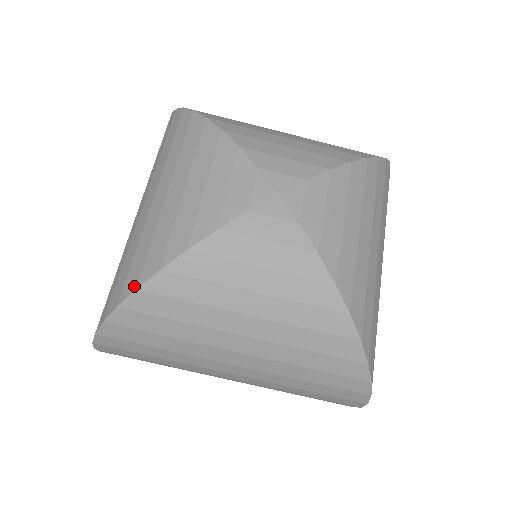
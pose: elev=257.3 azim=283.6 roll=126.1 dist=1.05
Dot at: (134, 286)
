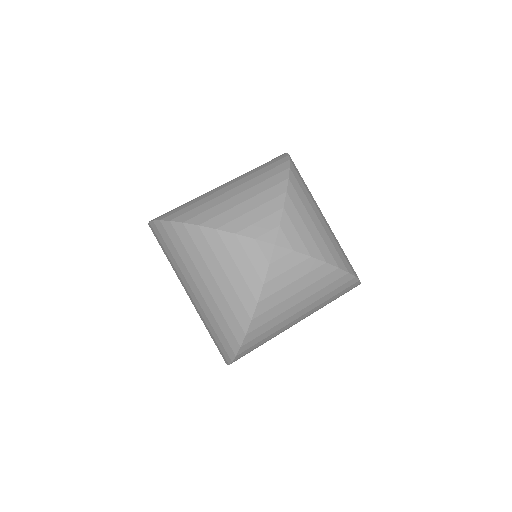
Dot at: (184, 220)
